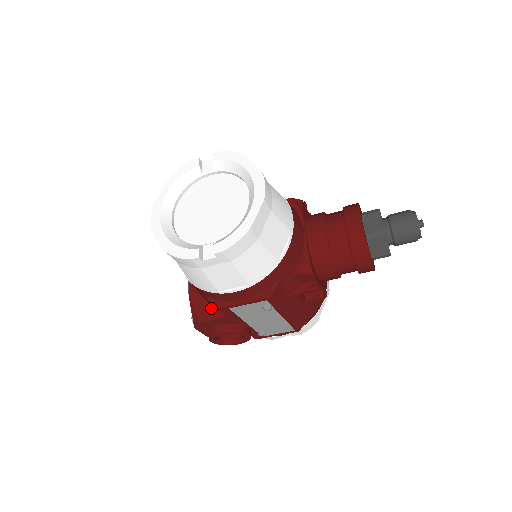
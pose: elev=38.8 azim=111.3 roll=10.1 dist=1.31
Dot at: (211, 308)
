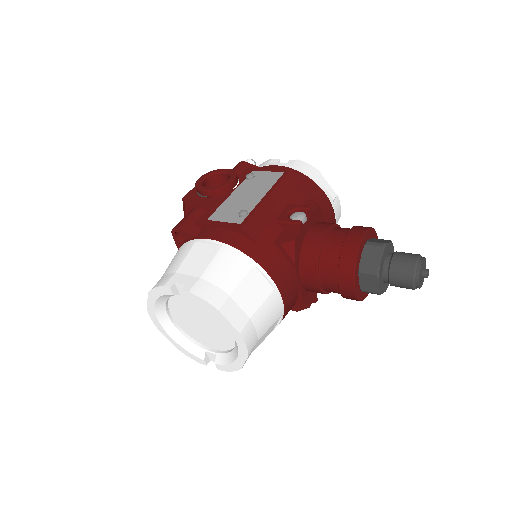
Dot at: occluded
